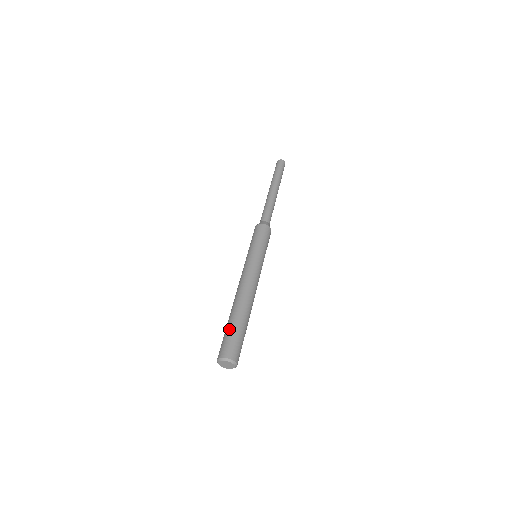
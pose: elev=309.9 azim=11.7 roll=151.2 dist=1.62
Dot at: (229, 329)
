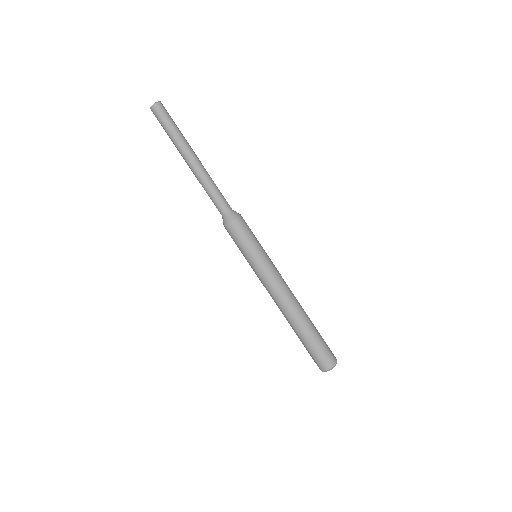
Dot at: (312, 346)
